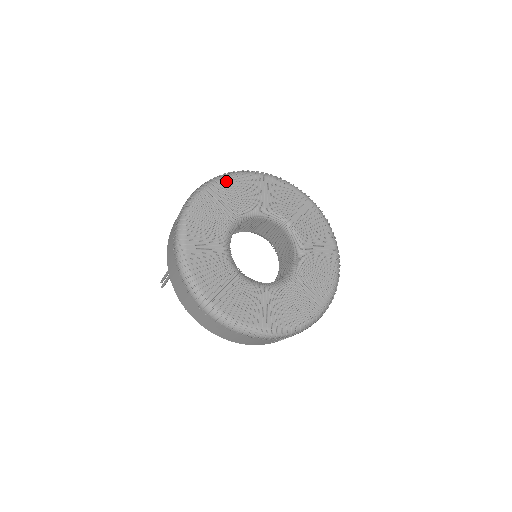
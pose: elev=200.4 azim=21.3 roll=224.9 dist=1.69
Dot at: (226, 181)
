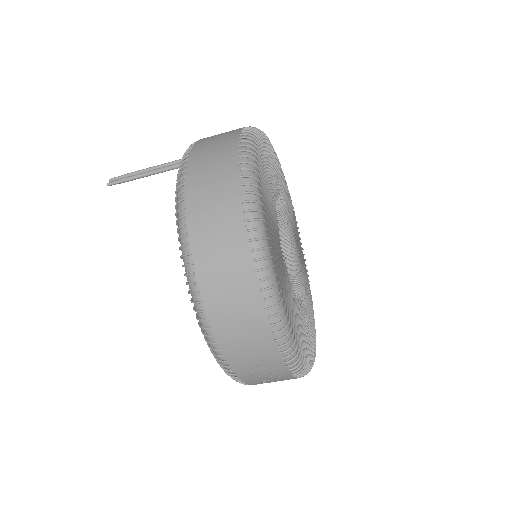
Dot at: (280, 167)
